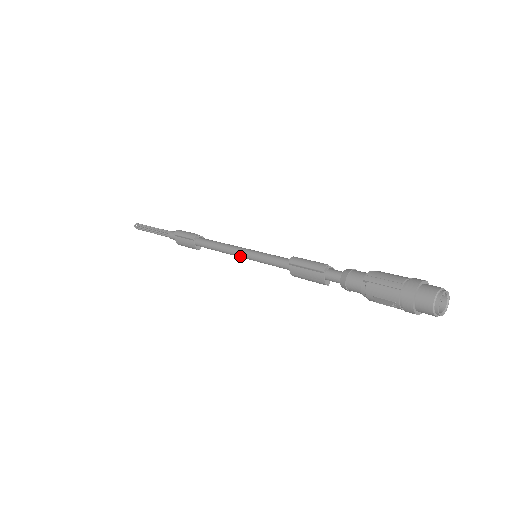
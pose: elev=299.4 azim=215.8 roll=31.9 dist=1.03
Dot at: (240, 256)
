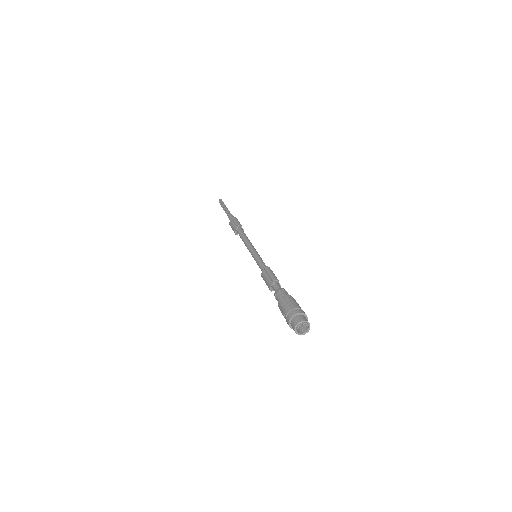
Dot at: (249, 250)
